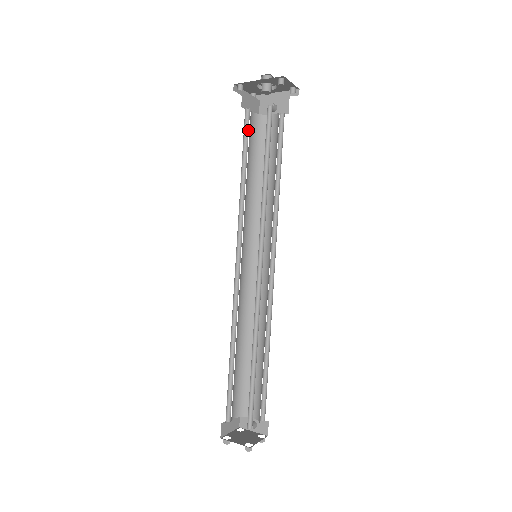
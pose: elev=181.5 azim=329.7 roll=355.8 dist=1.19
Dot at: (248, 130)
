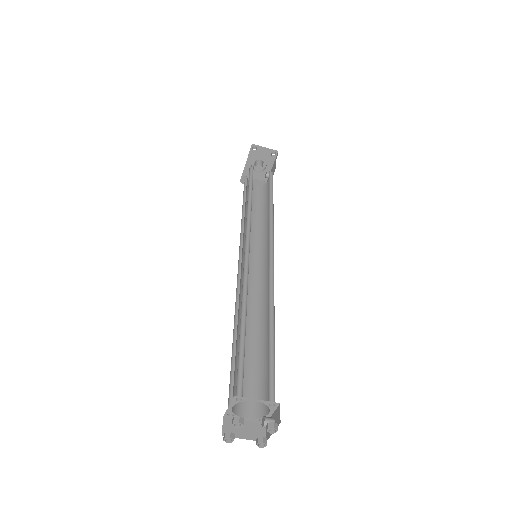
Dot at: (247, 191)
